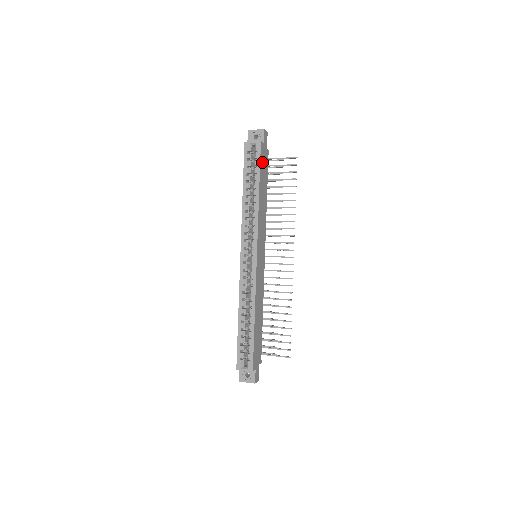
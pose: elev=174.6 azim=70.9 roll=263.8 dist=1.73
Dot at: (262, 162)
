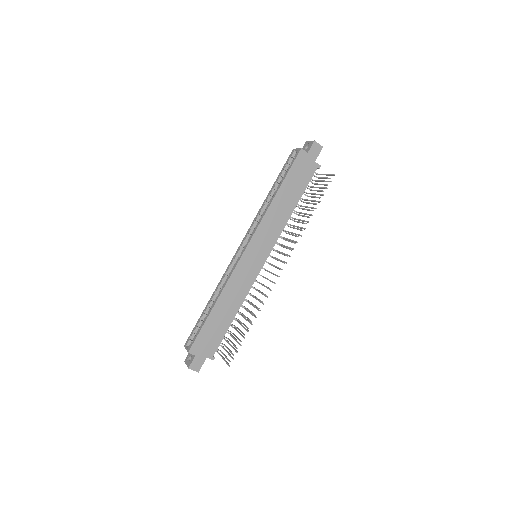
Dot at: (297, 169)
